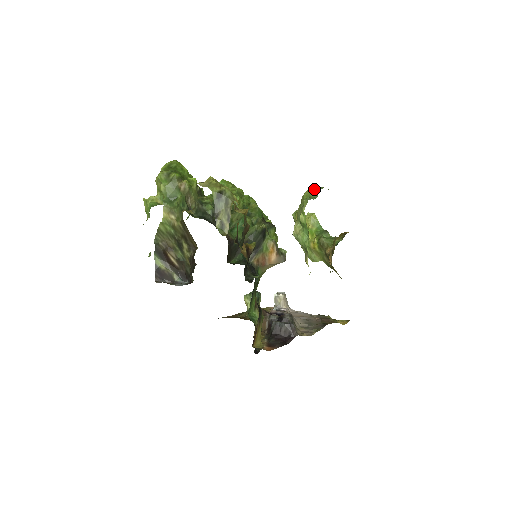
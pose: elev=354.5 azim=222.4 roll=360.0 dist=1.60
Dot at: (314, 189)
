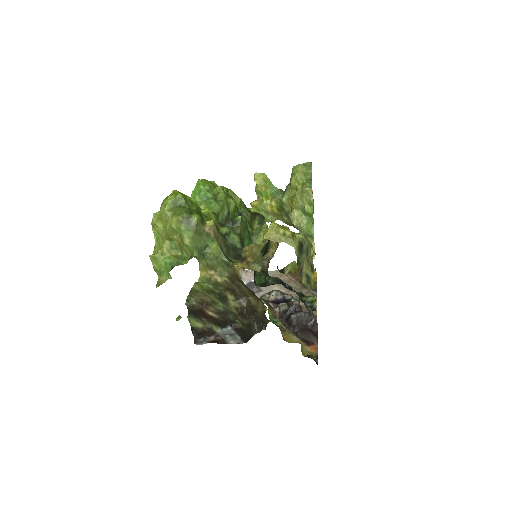
Dot at: (305, 169)
